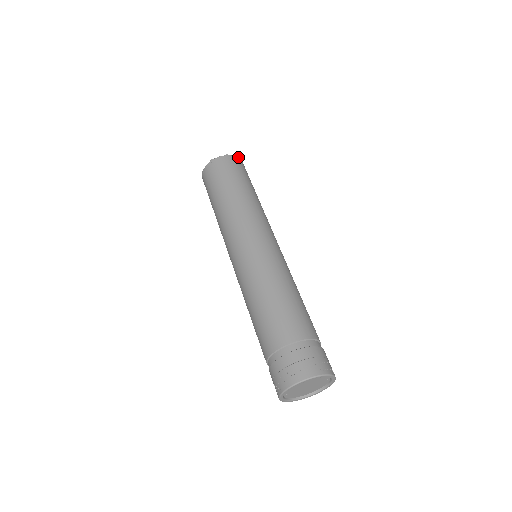
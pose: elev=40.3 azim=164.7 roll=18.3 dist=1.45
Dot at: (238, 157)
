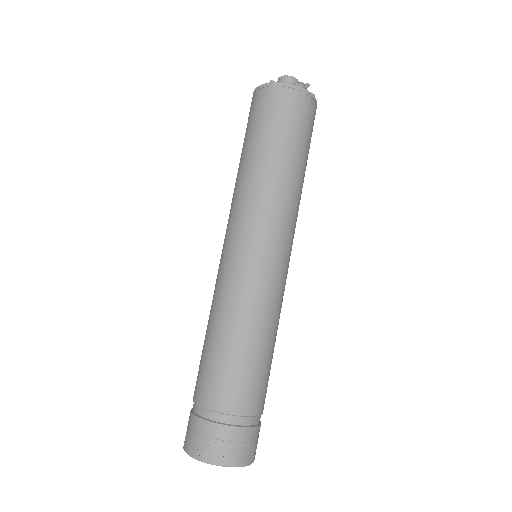
Dot at: (306, 87)
